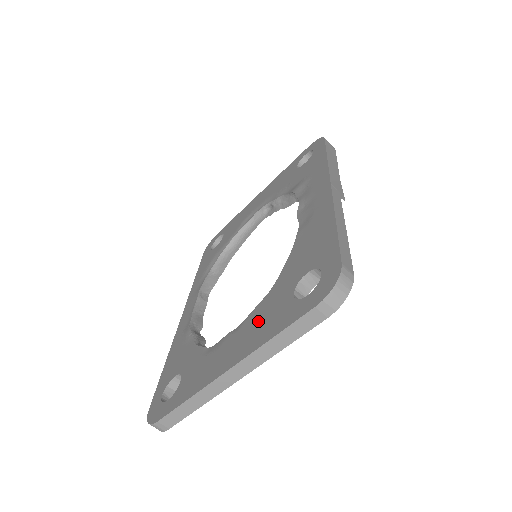
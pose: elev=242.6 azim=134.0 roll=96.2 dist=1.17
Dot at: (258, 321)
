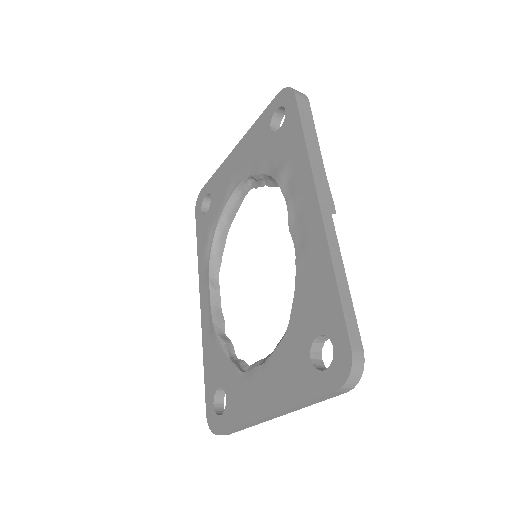
Dot at: (283, 371)
